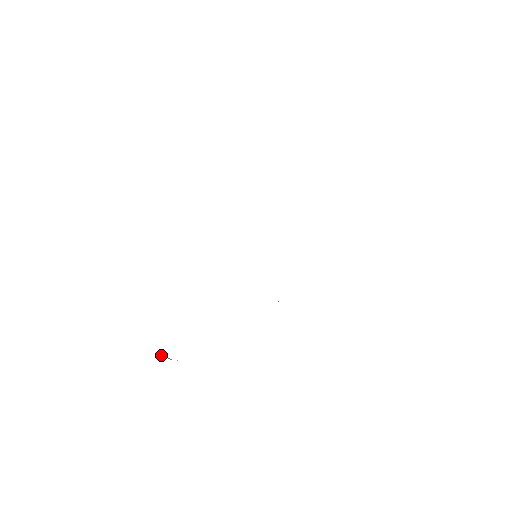
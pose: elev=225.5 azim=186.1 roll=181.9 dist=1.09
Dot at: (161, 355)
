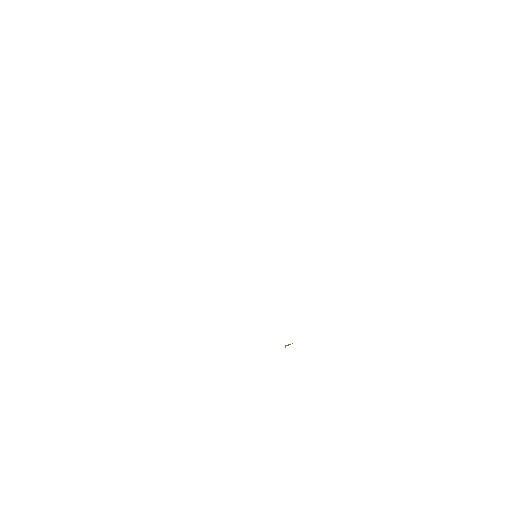
Dot at: (285, 347)
